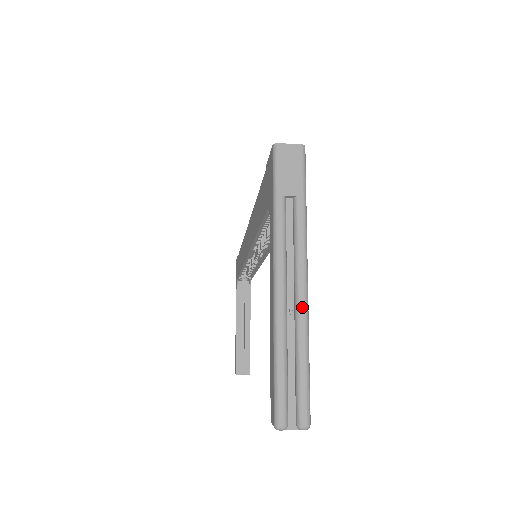
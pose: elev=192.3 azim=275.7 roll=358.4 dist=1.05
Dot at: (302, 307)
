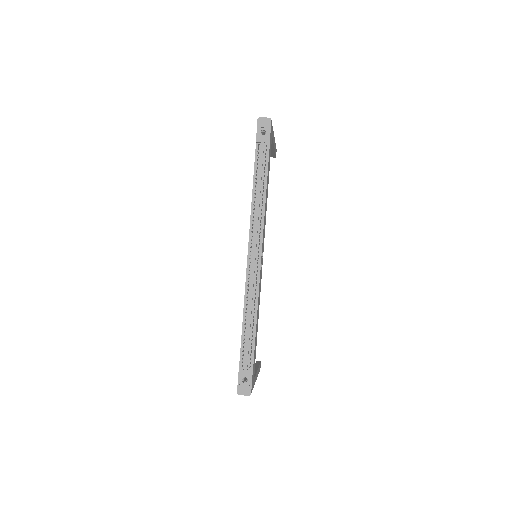
Dot at: occluded
